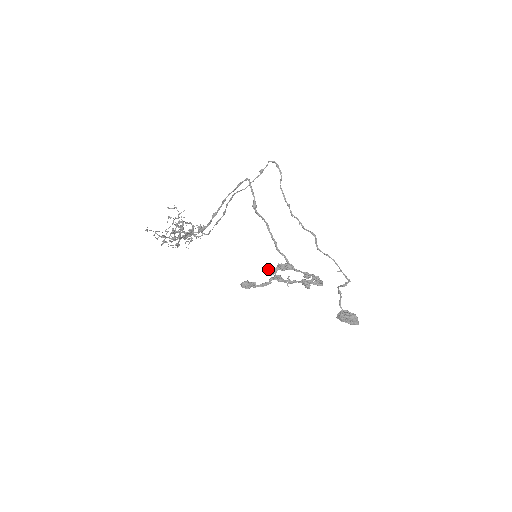
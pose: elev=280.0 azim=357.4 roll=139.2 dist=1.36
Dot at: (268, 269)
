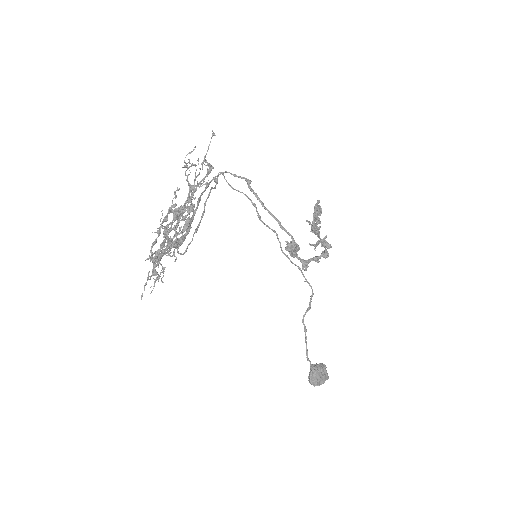
Dot at: (290, 241)
